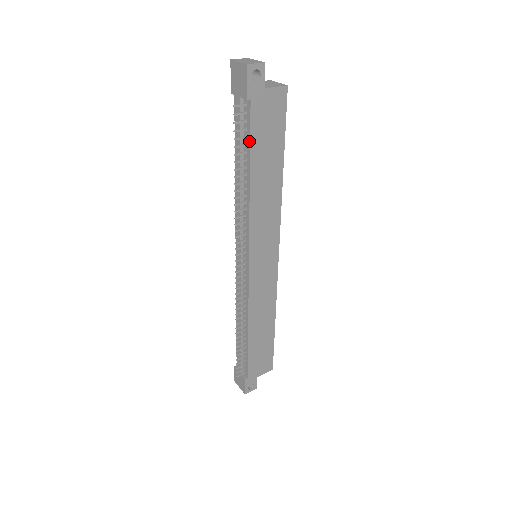
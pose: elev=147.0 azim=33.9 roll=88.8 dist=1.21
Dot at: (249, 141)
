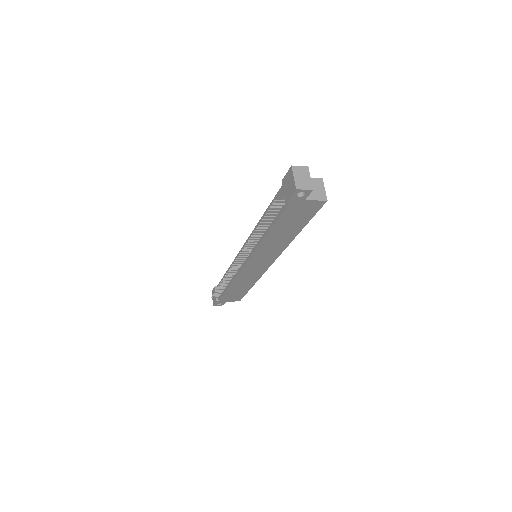
Dot at: (277, 219)
